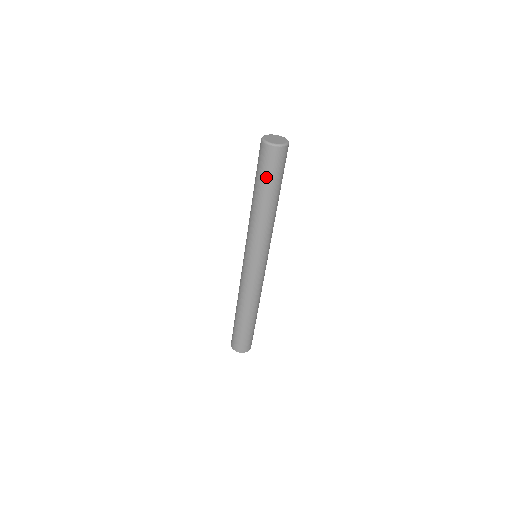
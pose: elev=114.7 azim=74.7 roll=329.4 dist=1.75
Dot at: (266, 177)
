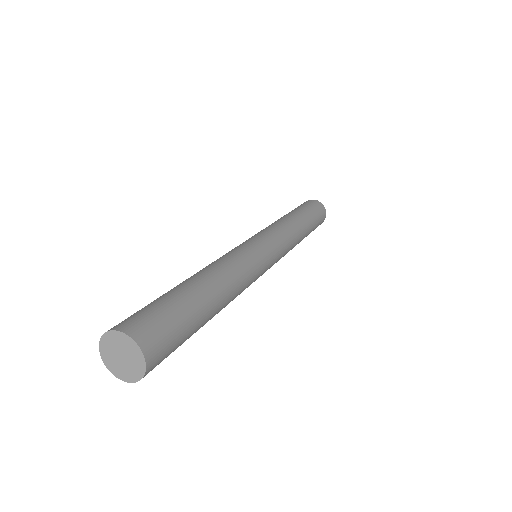
Dot at: (301, 207)
